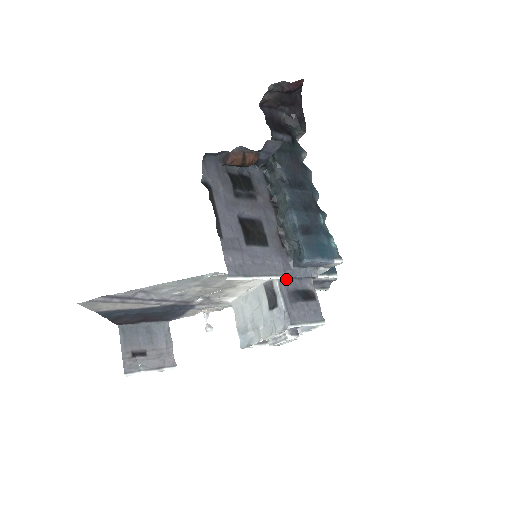
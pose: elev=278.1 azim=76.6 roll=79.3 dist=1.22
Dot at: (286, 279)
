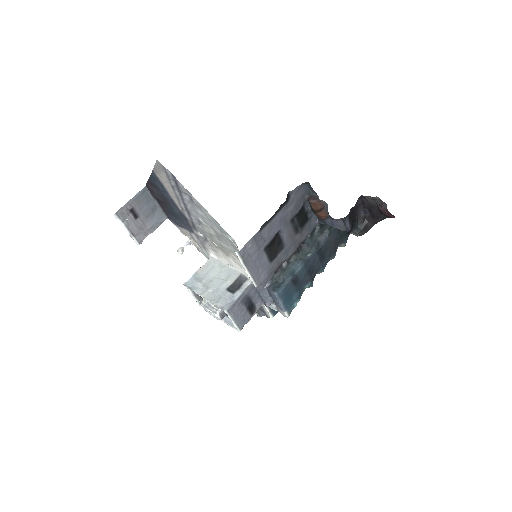
Dot at: (255, 288)
